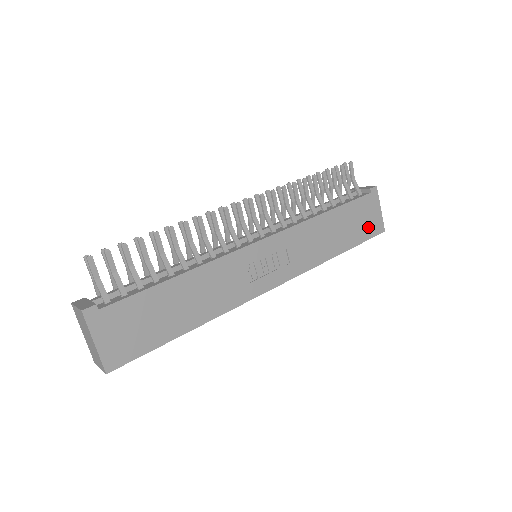
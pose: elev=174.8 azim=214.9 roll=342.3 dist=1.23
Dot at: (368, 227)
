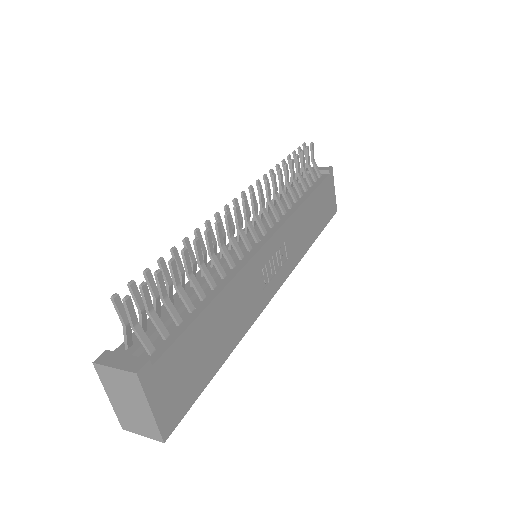
Dot at: (329, 209)
